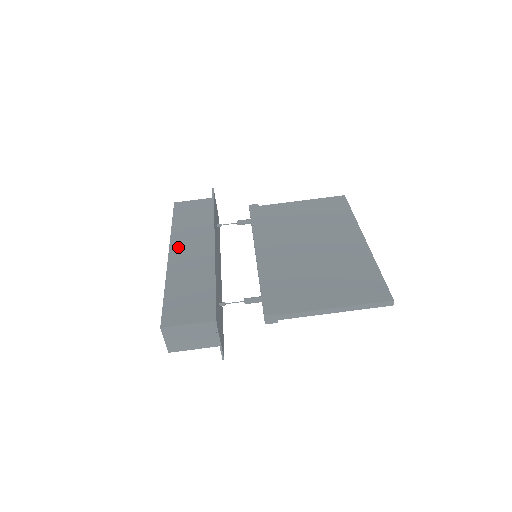
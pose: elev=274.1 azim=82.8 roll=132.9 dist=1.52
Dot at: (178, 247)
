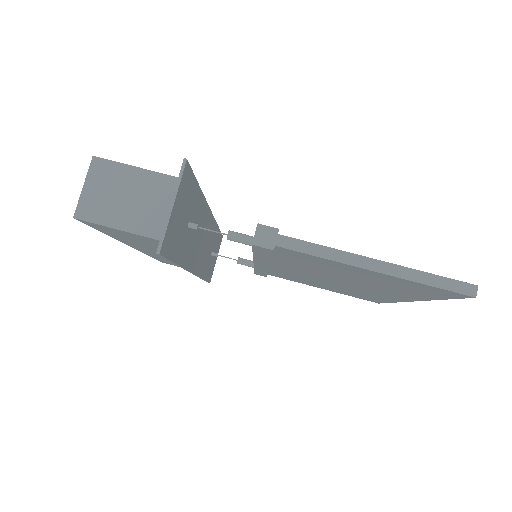
Dot at: occluded
